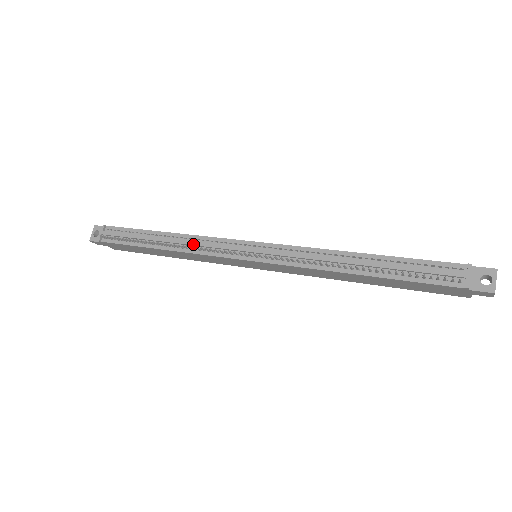
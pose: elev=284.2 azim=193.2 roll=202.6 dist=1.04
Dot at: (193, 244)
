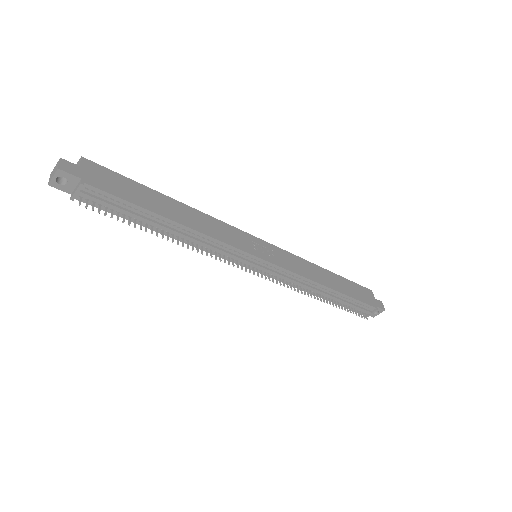
Dot at: (207, 247)
